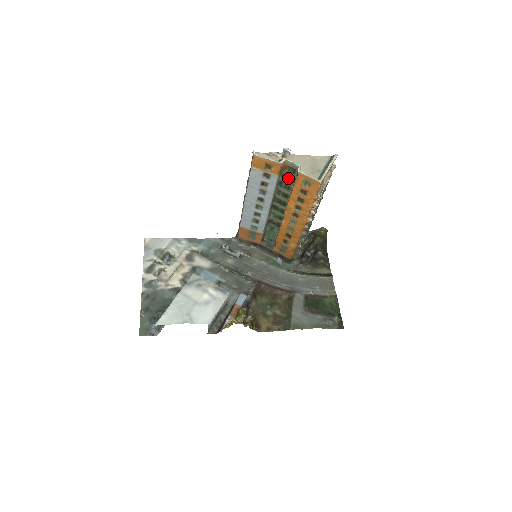
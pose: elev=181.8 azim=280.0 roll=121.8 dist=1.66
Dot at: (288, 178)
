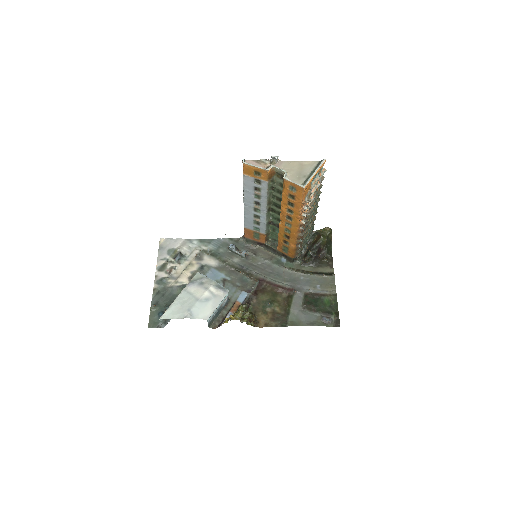
Dot at: (278, 183)
